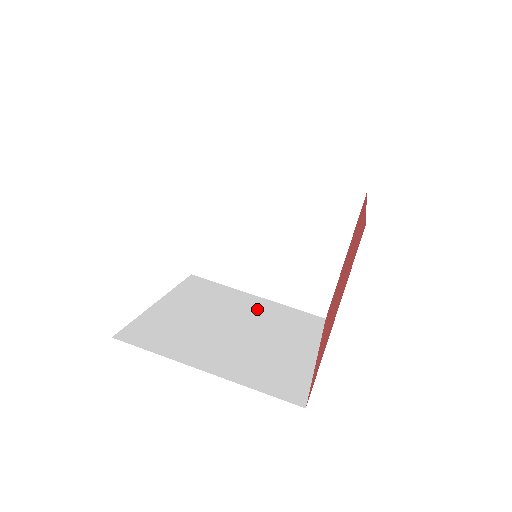
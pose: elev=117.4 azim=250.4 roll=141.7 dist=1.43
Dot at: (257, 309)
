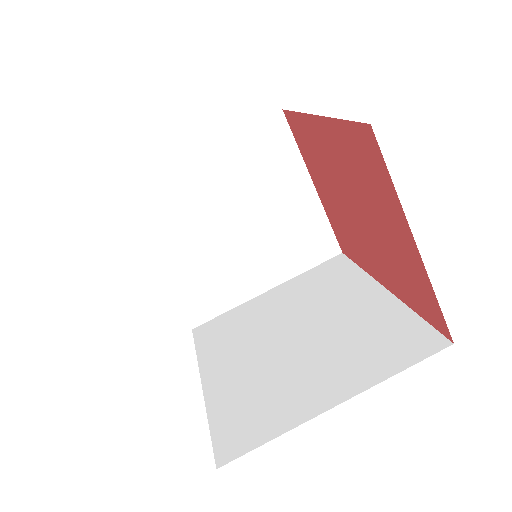
Dot at: (285, 302)
